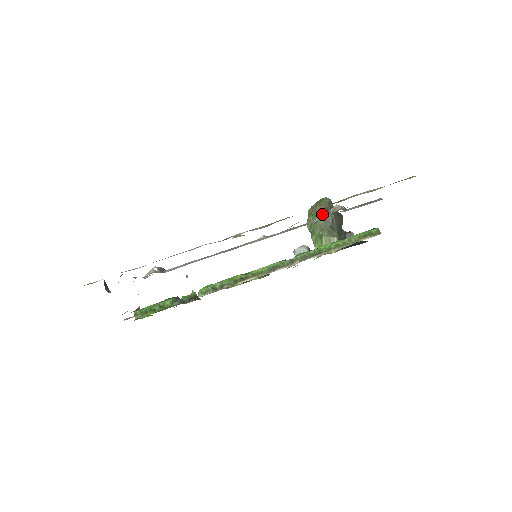
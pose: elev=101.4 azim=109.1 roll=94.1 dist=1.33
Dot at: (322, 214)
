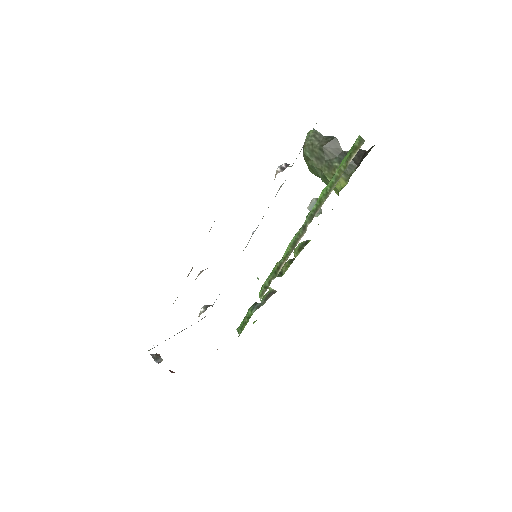
Dot at: (311, 154)
